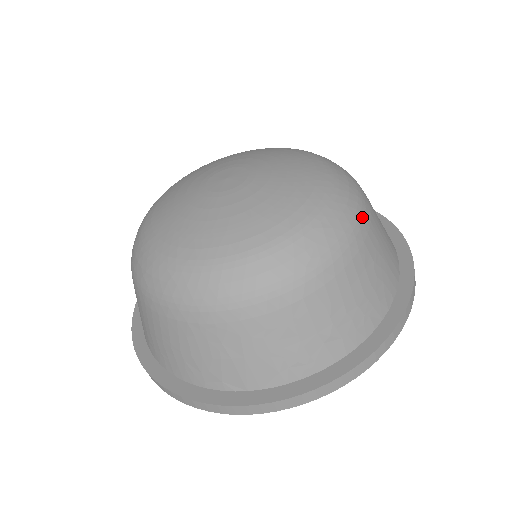
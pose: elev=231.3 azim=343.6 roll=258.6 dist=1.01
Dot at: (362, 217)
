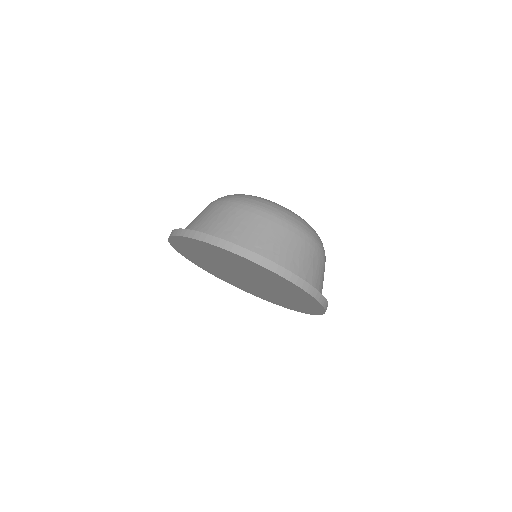
Dot at: occluded
